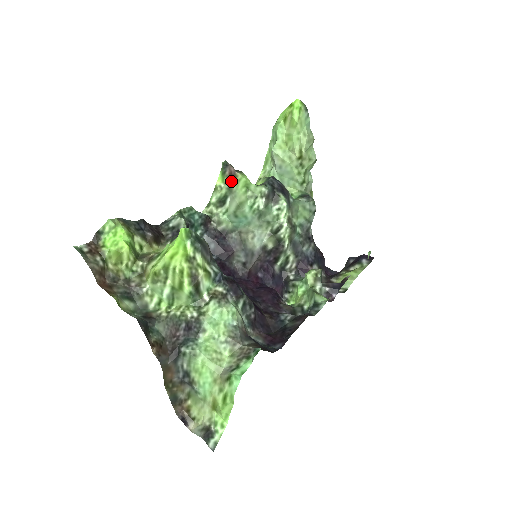
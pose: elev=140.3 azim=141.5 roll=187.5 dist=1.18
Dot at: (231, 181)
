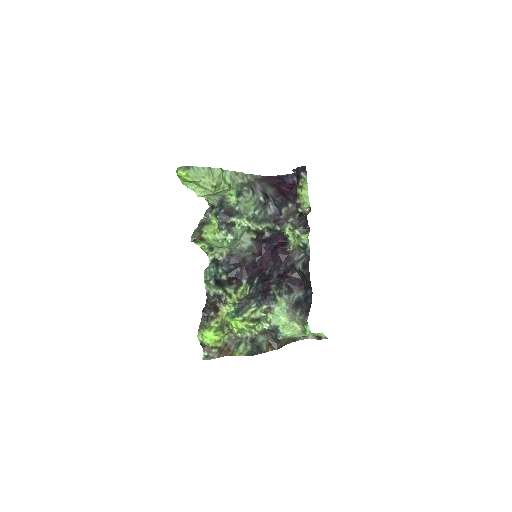
Dot at: (204, 241)
